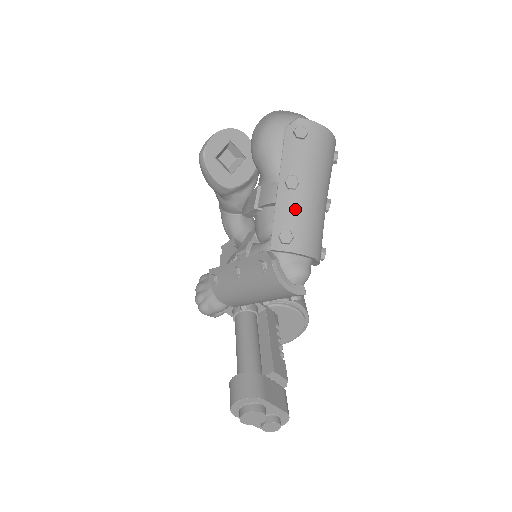
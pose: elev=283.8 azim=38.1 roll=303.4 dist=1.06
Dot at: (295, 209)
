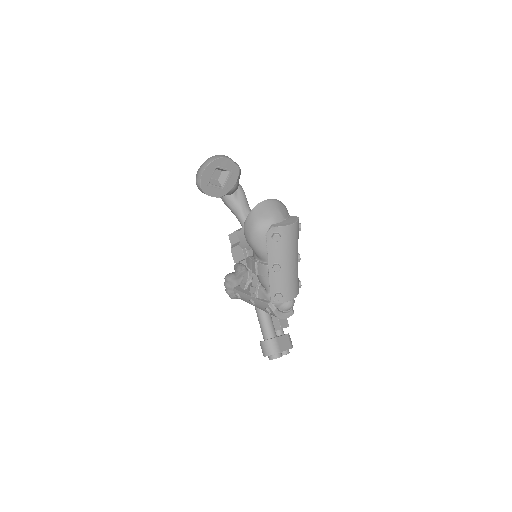
Dot at: (281, 281)
